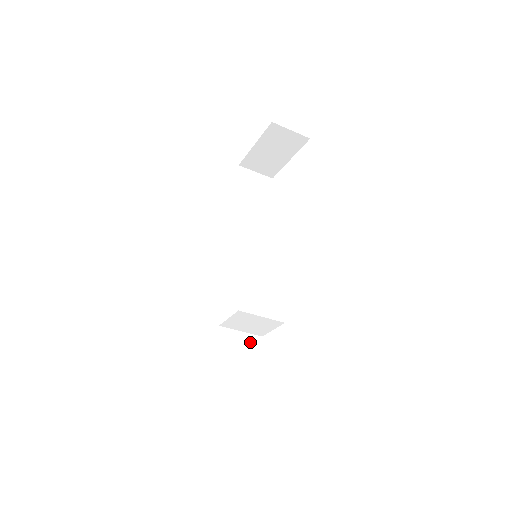
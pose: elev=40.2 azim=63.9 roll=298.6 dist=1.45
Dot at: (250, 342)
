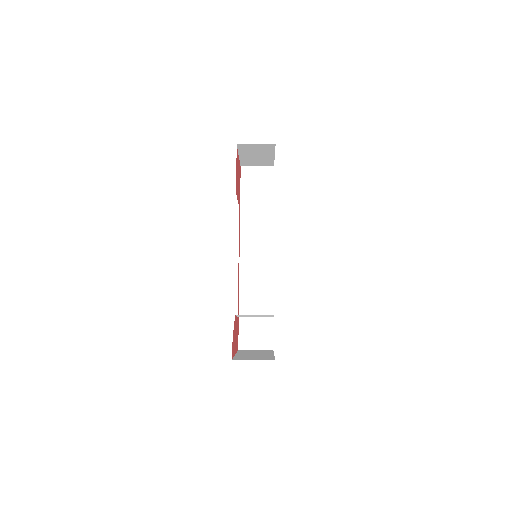
Dot at: (272, 317)
